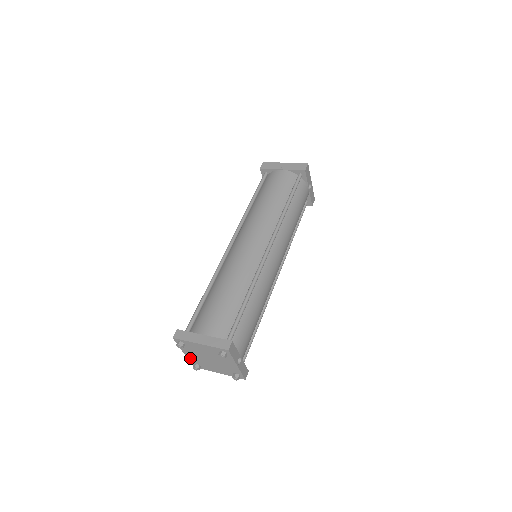
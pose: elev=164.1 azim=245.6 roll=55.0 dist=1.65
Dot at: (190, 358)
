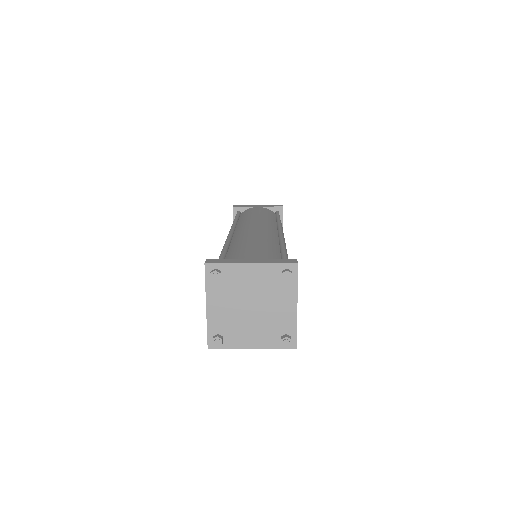
Dot at: (212, 320)
